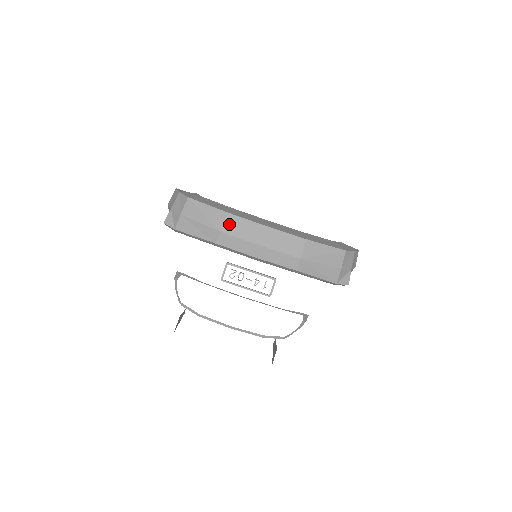
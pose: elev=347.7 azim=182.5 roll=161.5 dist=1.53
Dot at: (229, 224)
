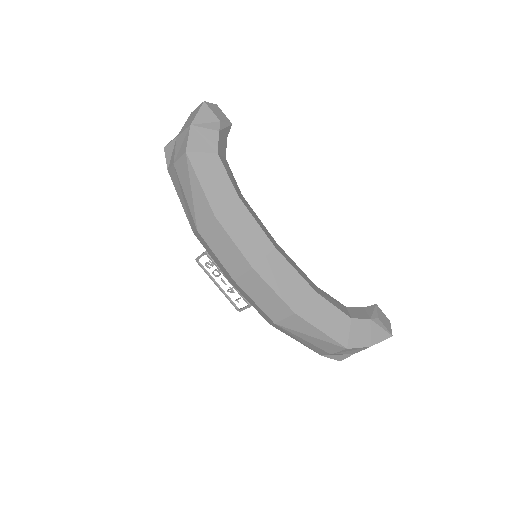
Dot at: (210, 230)
